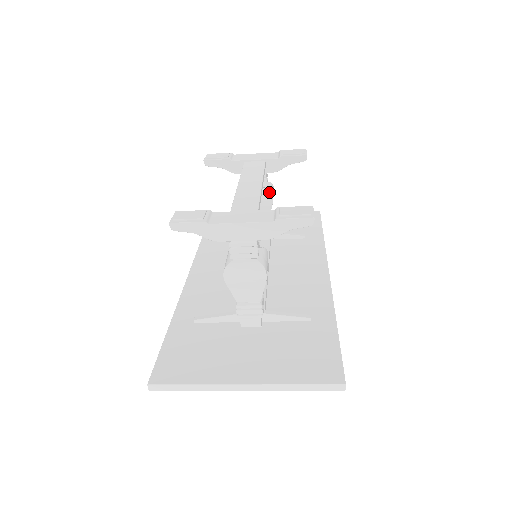
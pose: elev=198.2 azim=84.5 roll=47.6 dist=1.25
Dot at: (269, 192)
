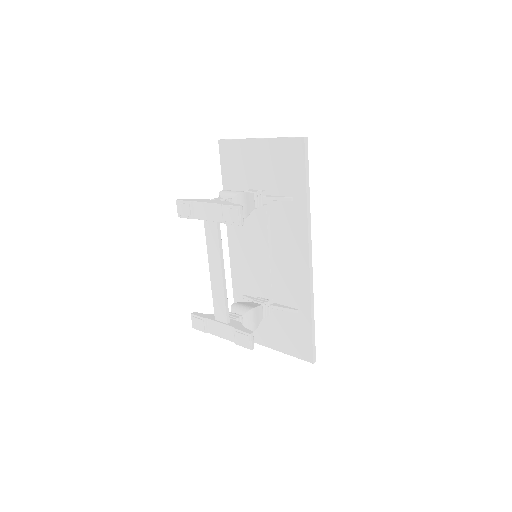
Dot at: occluded
